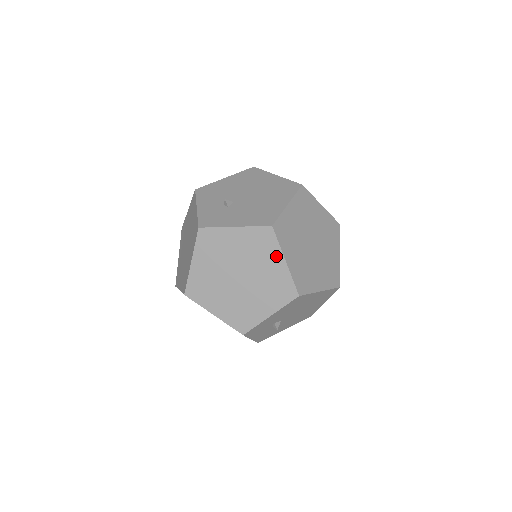
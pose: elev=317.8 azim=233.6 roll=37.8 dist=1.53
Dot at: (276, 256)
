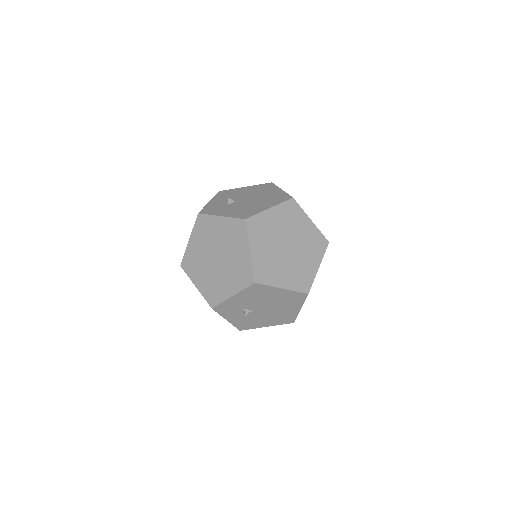
Dot at: (244, 245)
